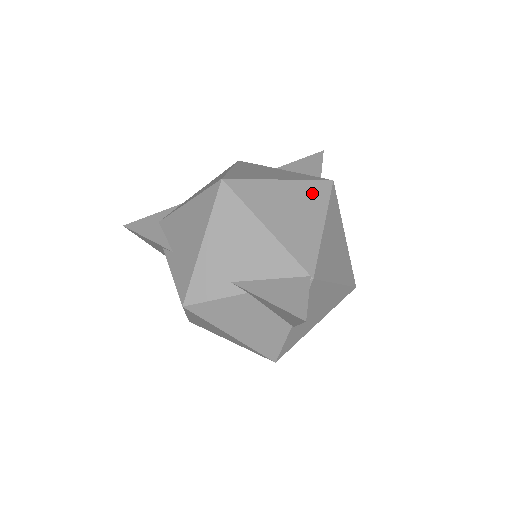
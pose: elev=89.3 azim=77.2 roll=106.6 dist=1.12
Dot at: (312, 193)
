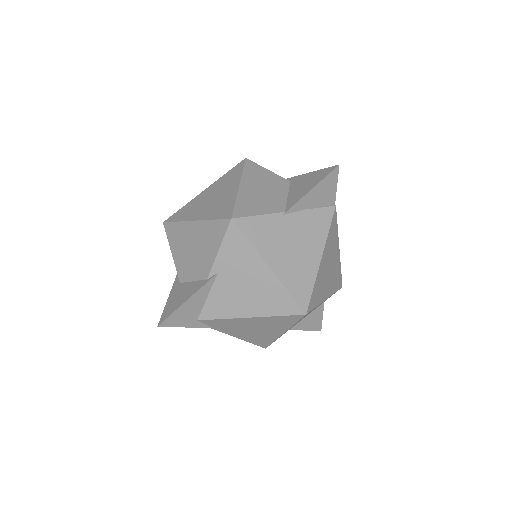
Dot at: occluded
